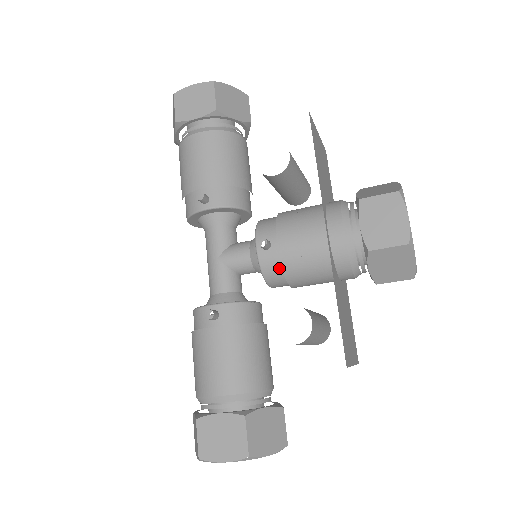
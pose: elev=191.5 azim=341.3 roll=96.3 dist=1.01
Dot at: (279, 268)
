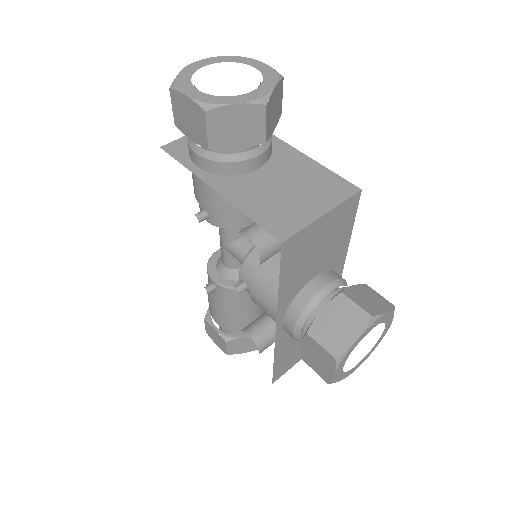
Dot at: occluded
